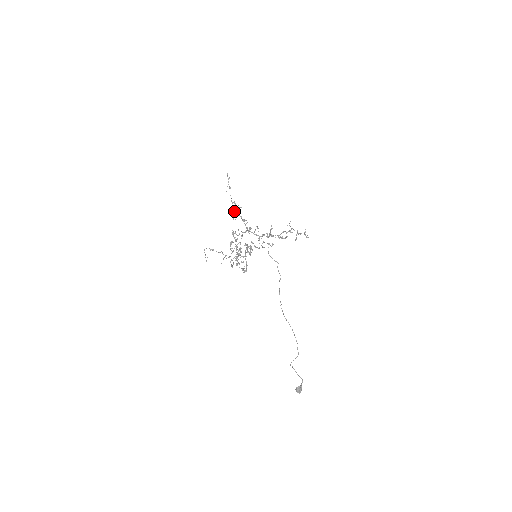
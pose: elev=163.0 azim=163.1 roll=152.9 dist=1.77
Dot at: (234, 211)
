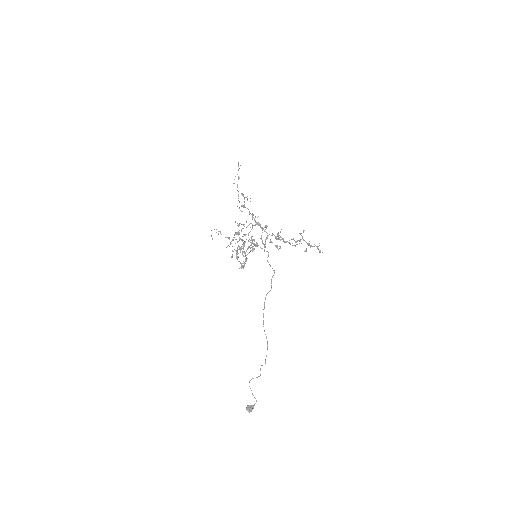
Dot at: occluded
